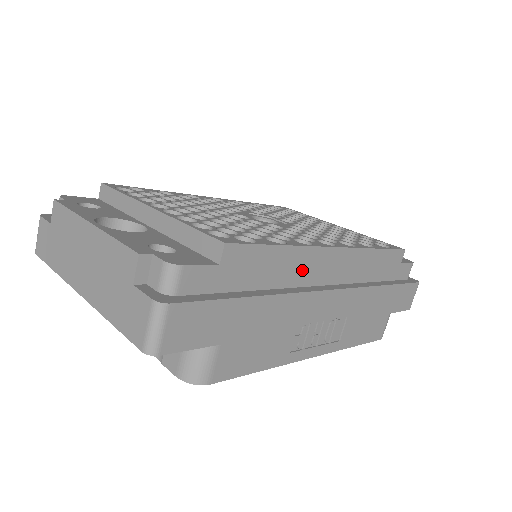
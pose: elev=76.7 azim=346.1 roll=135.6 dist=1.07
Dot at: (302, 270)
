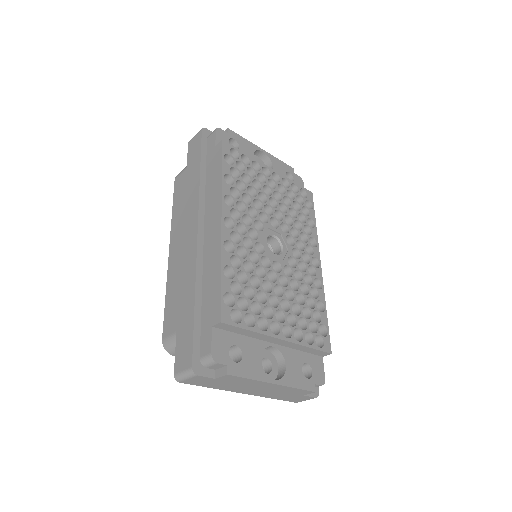
Dot at: occluded
